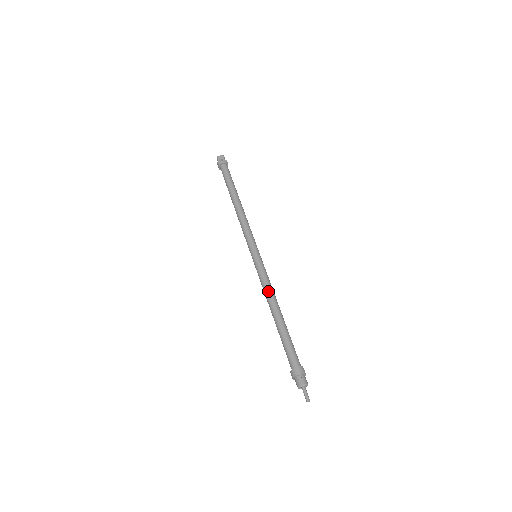
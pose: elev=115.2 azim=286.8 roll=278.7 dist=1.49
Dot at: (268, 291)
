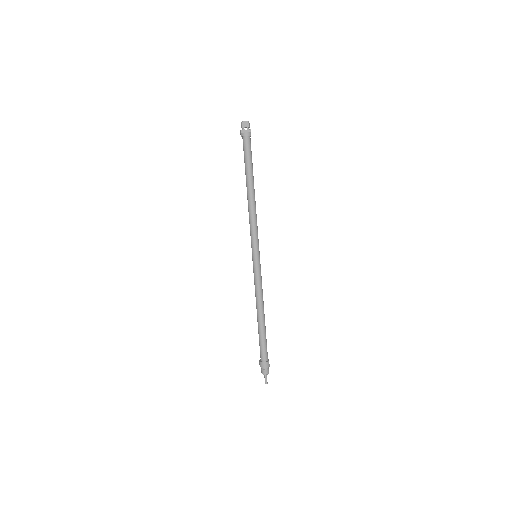
Dot at: (258, 295)
